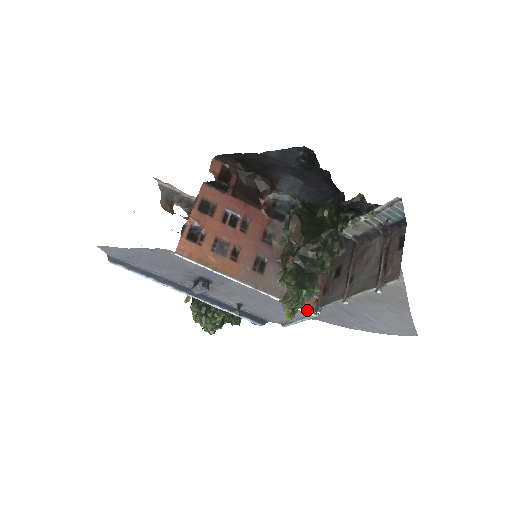
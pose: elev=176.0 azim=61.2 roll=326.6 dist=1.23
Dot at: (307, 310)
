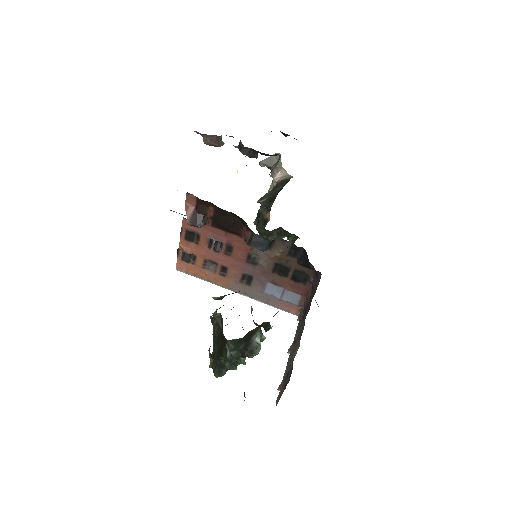
Dot at: (292, 313)
